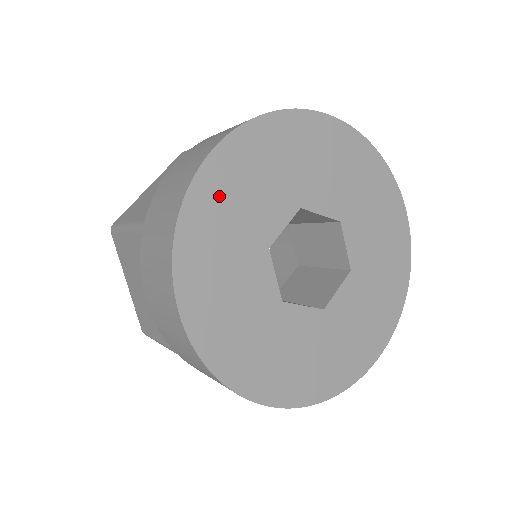
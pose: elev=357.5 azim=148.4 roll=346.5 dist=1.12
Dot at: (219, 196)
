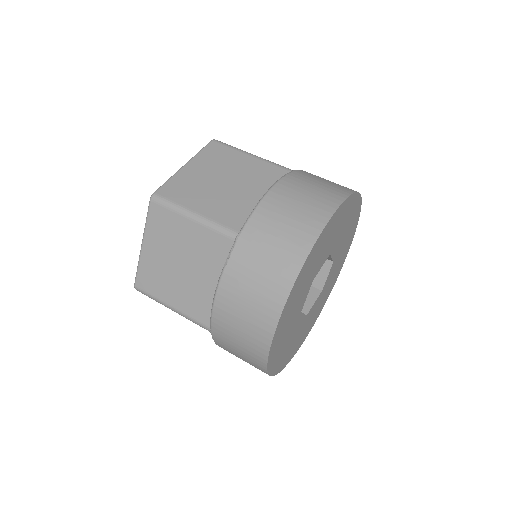
Dot at: (281, 334)
